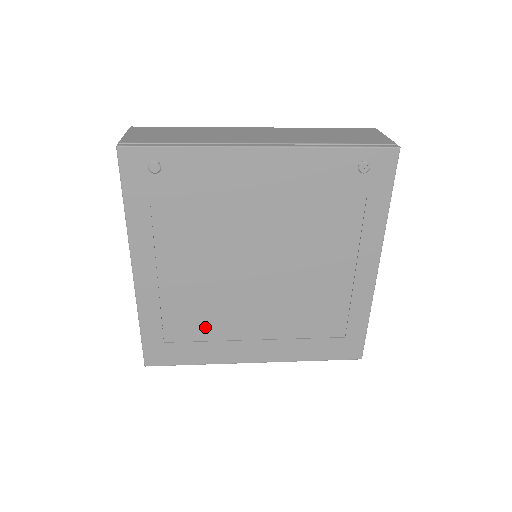
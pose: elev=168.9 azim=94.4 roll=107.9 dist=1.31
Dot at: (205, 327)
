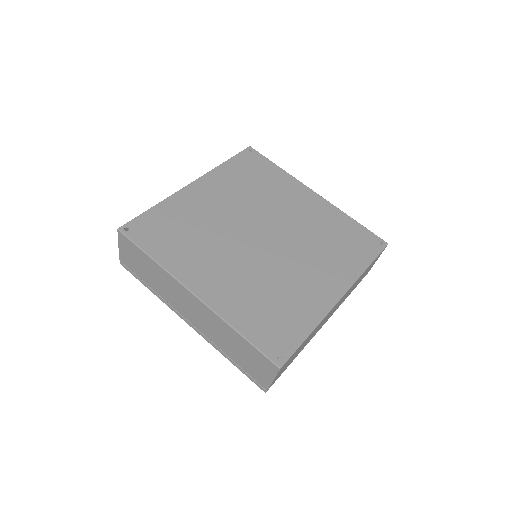
Dot at: occluded
